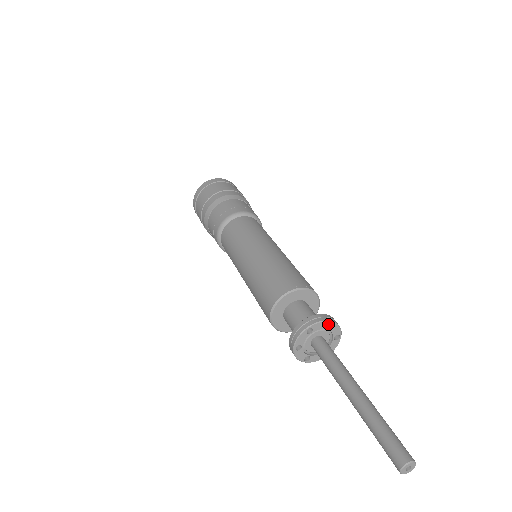
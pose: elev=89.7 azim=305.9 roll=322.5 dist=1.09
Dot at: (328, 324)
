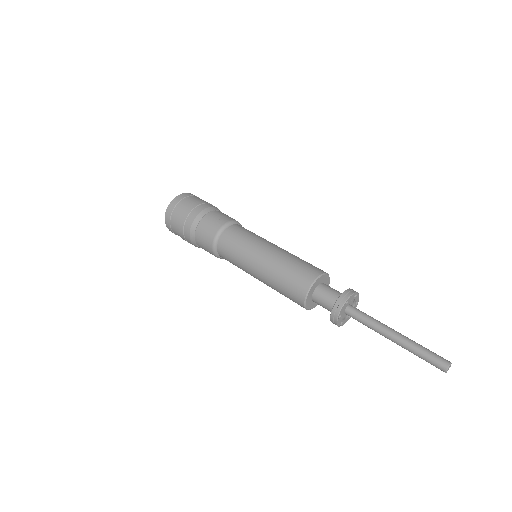
Dot at: (345, 300)
